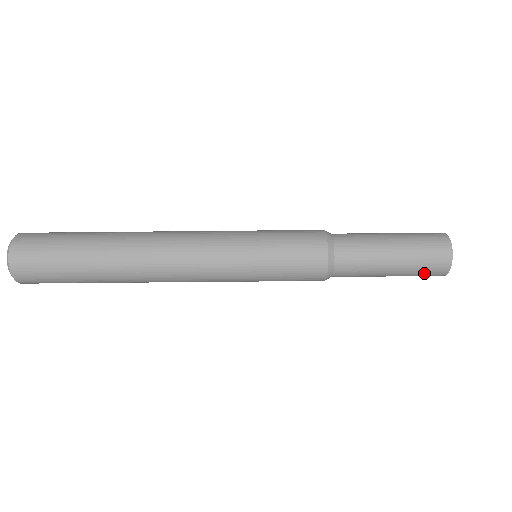
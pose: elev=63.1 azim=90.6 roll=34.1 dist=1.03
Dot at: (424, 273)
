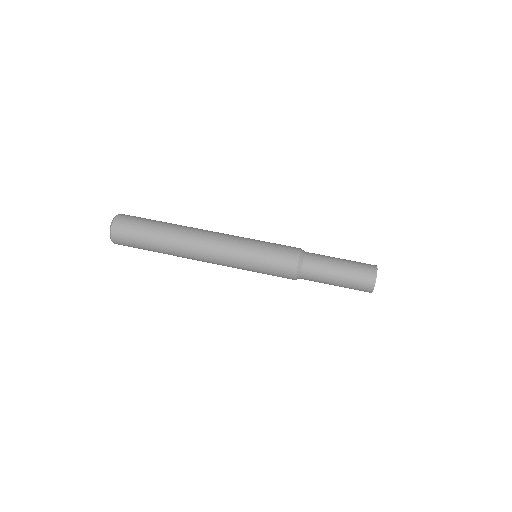
Dot at: (359, 284)
